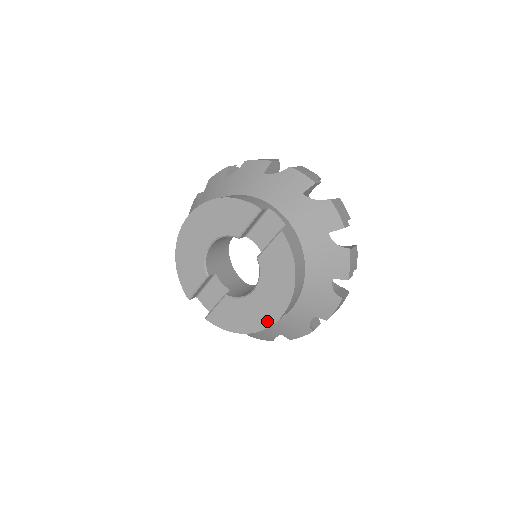
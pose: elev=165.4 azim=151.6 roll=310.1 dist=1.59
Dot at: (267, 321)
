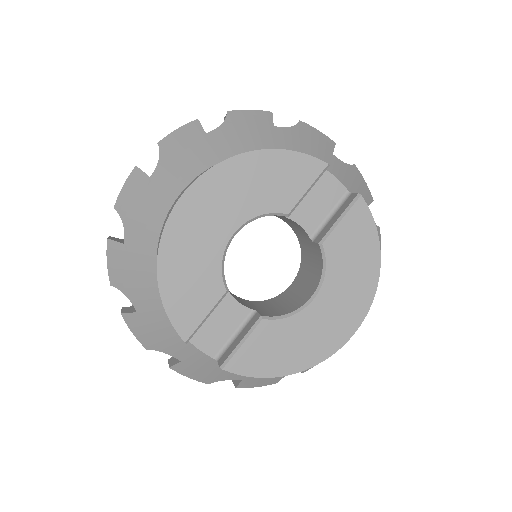
Dot at: (337, 340)
